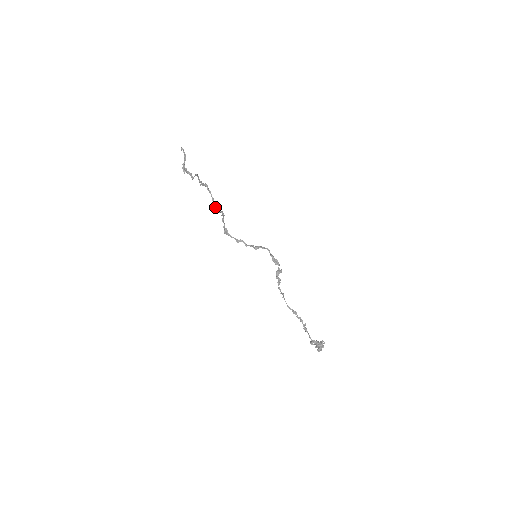
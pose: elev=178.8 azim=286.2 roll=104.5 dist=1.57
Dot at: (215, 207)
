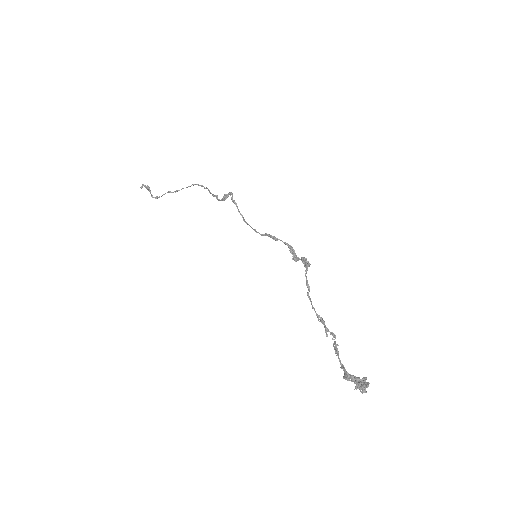
Dot at: occluded
